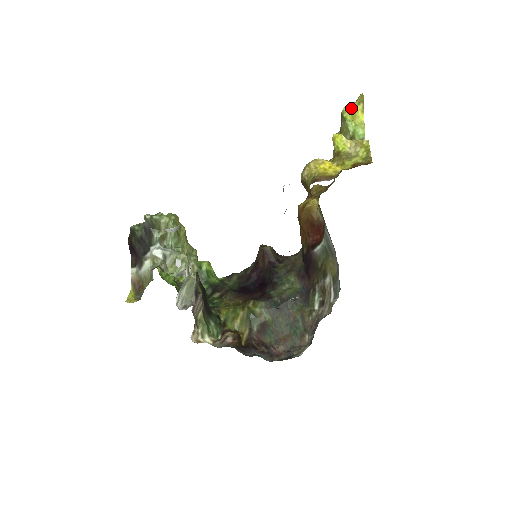
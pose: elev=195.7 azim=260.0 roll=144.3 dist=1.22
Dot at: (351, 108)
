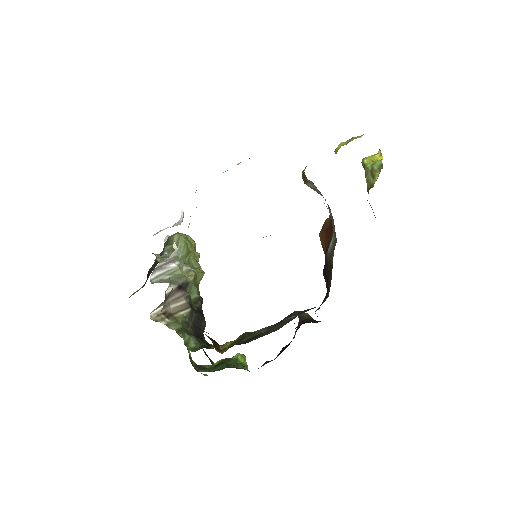
Dot at: (369, 156)
